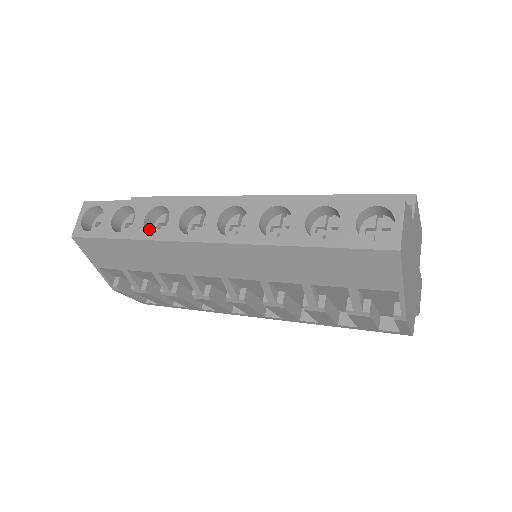
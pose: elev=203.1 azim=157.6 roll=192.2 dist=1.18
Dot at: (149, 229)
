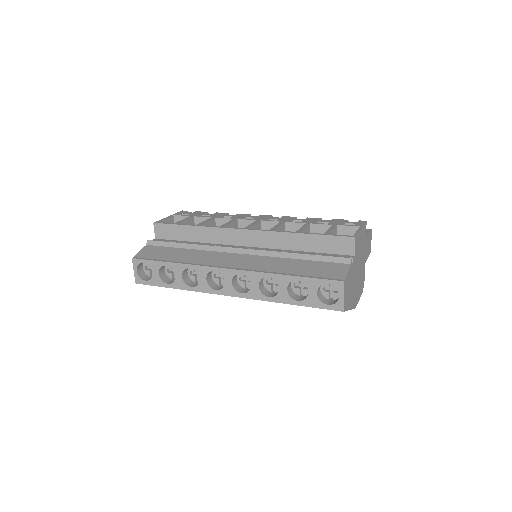
Dot at: (186, 278)
